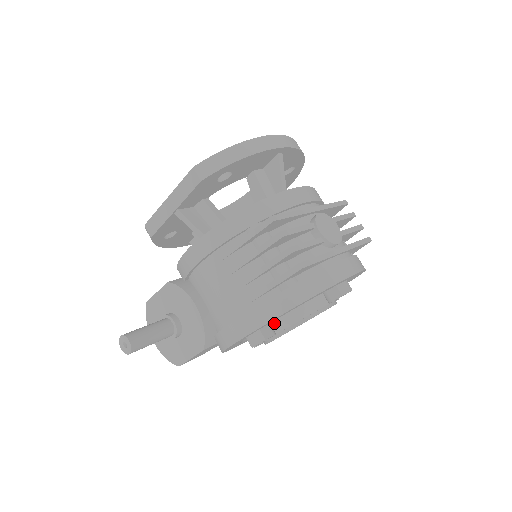
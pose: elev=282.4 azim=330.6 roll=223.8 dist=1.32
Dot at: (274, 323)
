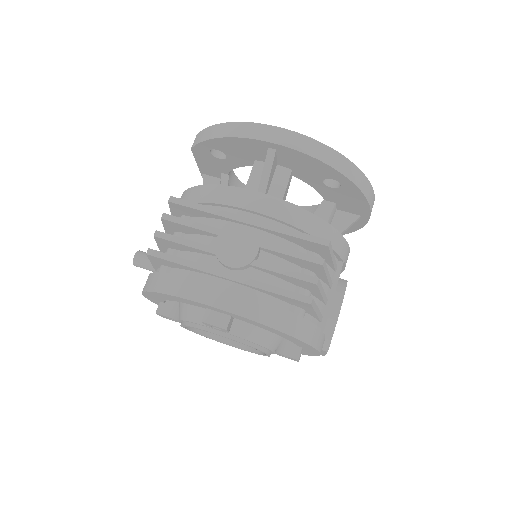
Dot at: (179, 309)
